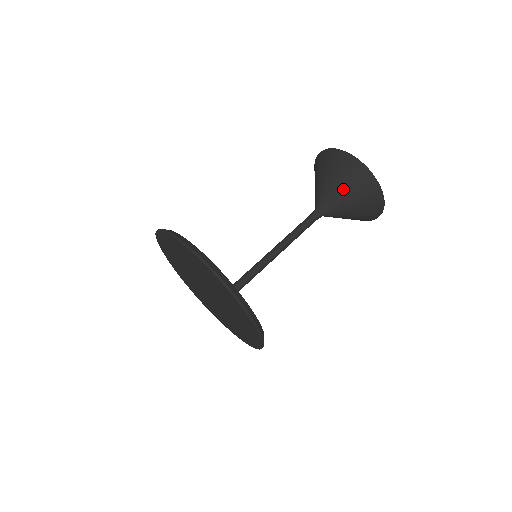
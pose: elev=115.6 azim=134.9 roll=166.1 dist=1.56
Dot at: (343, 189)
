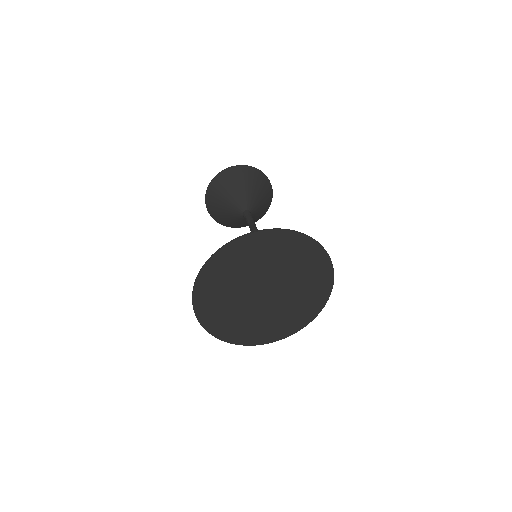
Dot at: (236, 189)
